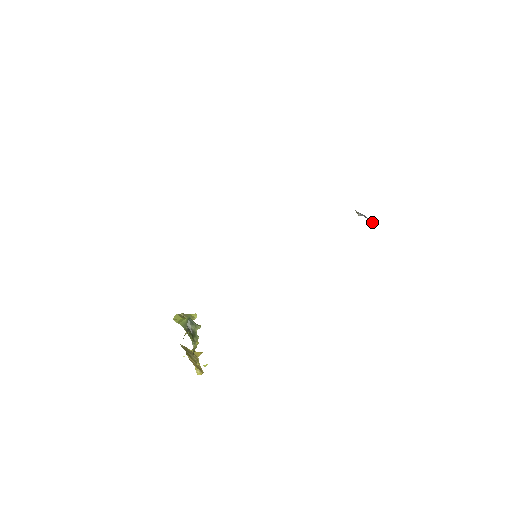
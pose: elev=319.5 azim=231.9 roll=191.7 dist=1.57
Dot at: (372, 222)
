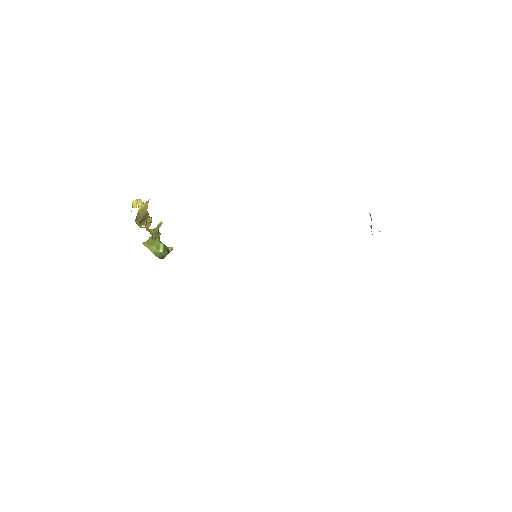
Dot at: occluded
